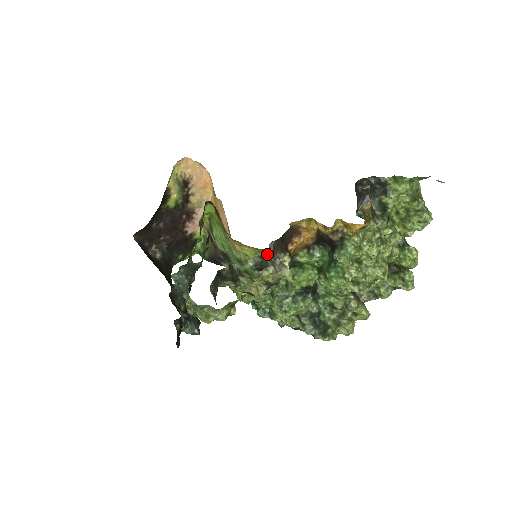
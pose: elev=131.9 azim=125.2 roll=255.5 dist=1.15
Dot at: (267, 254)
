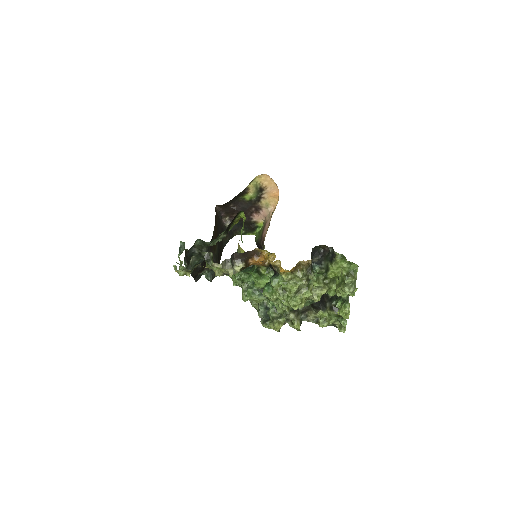
Dot at: occluded
